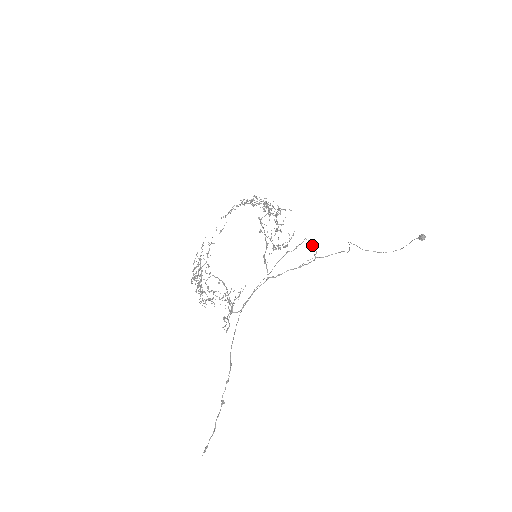
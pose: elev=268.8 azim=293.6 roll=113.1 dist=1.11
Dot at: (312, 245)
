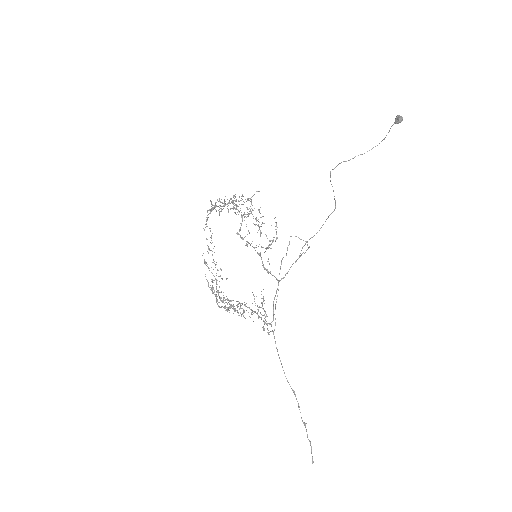
Dot at: occluded
